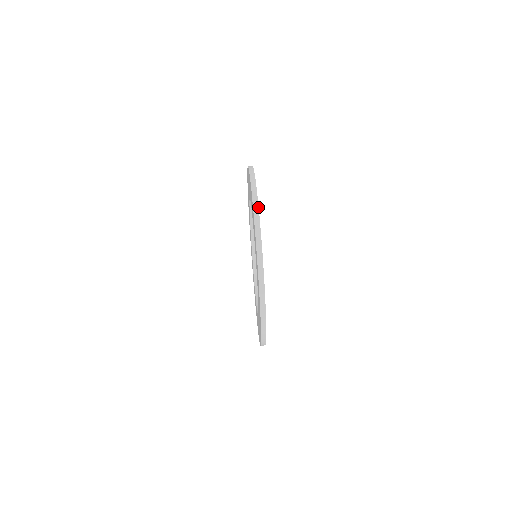
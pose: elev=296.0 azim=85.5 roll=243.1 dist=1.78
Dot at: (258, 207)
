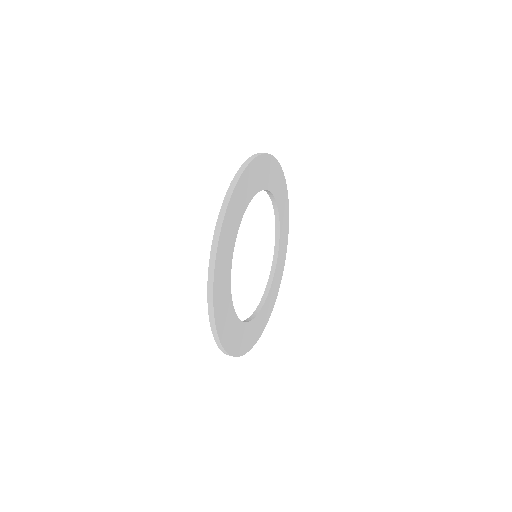
Dot at: (283, 173)
